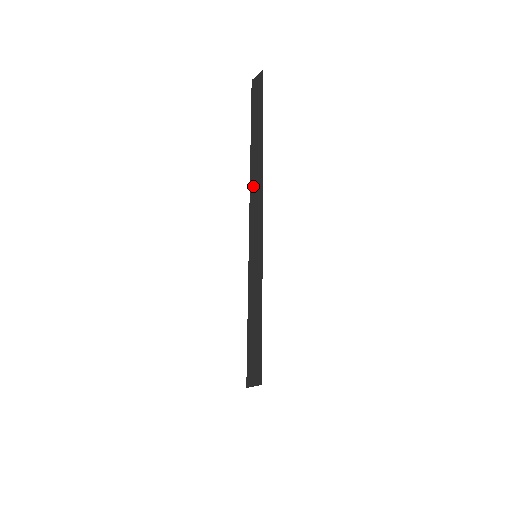
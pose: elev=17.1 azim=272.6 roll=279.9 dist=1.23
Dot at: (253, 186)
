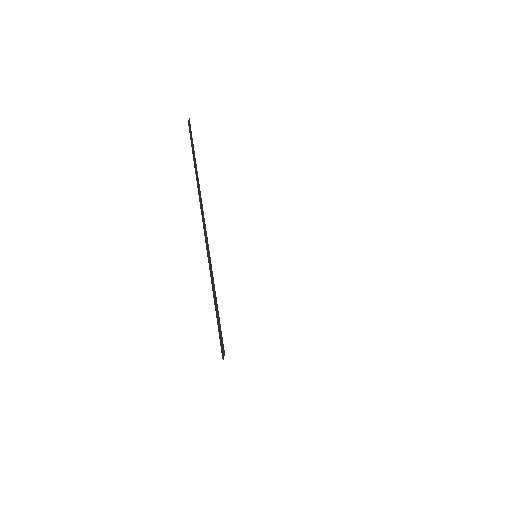
Dot at: (200, 204)
